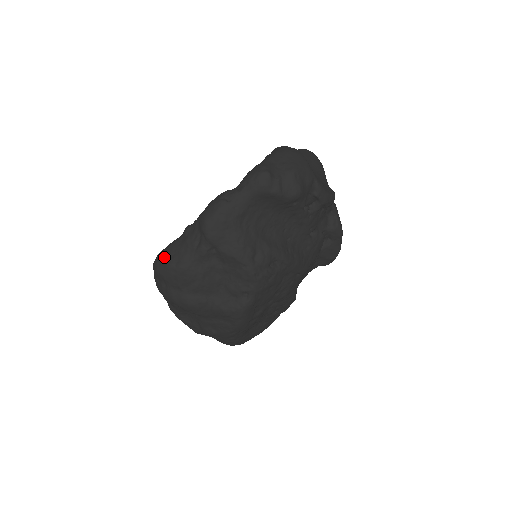
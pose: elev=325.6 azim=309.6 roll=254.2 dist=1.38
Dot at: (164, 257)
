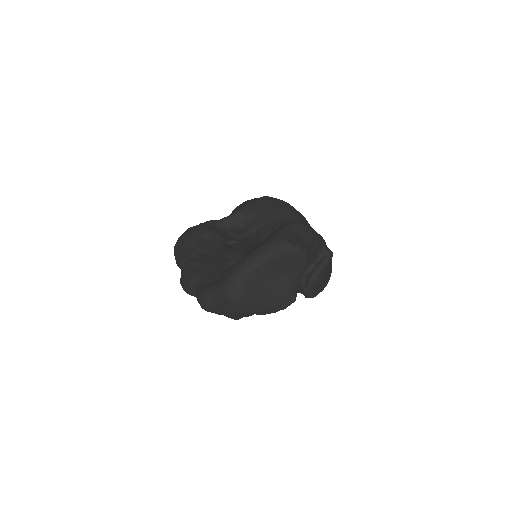
Dot at: (175, 258)
